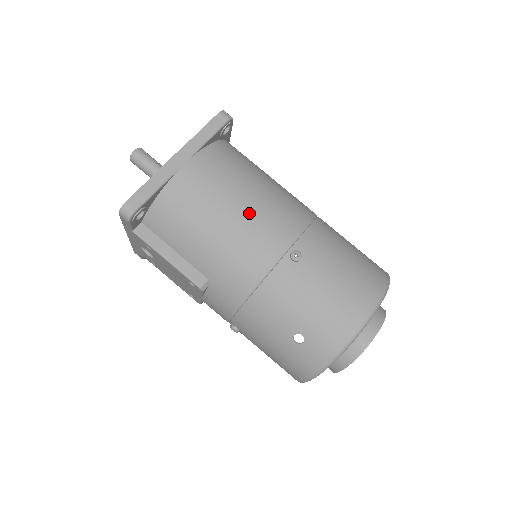
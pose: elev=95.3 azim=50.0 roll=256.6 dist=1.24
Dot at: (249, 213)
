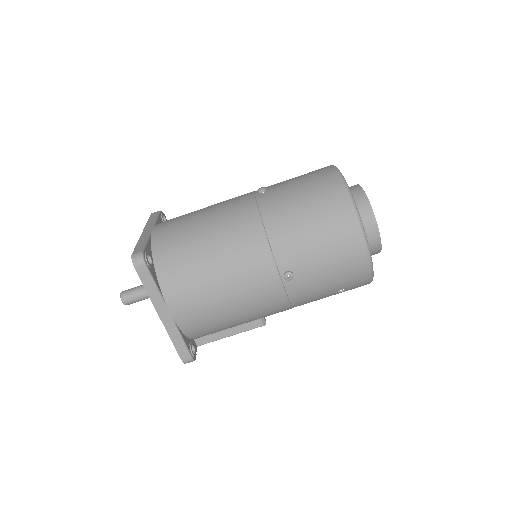
Dot at: (235, 289)
